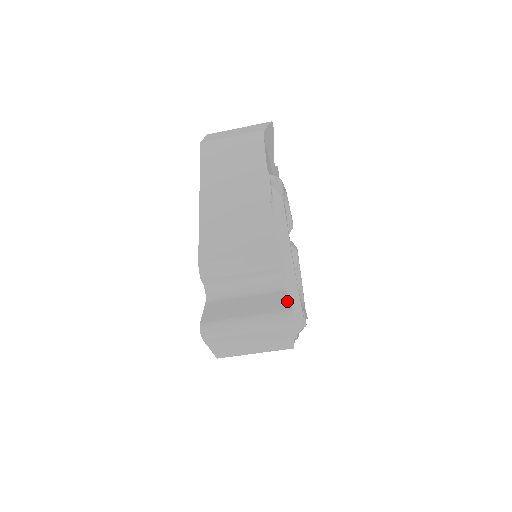
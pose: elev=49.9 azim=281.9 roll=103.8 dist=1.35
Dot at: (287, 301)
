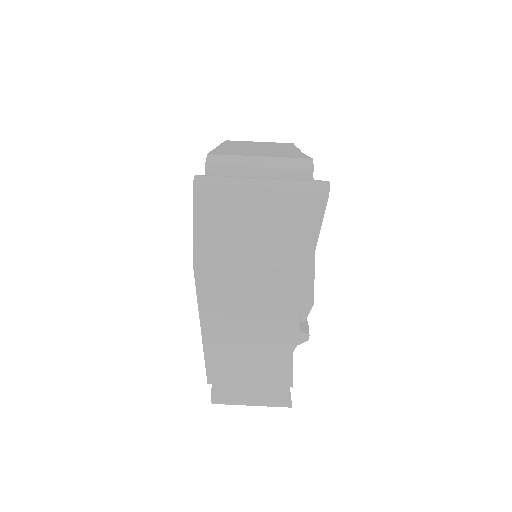
Dot at: occluded
